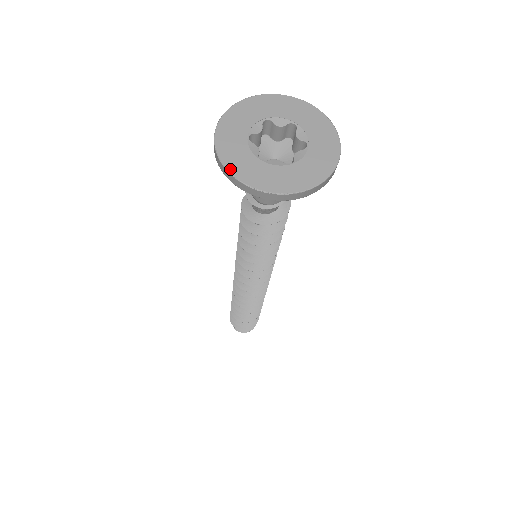
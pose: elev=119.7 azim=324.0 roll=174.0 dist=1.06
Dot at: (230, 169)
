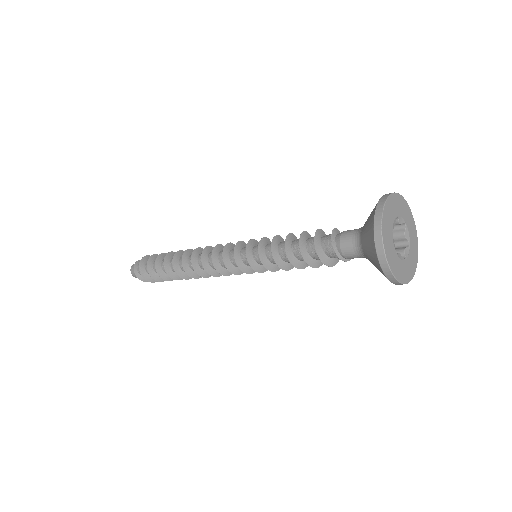
Dot at: (388, 260)
